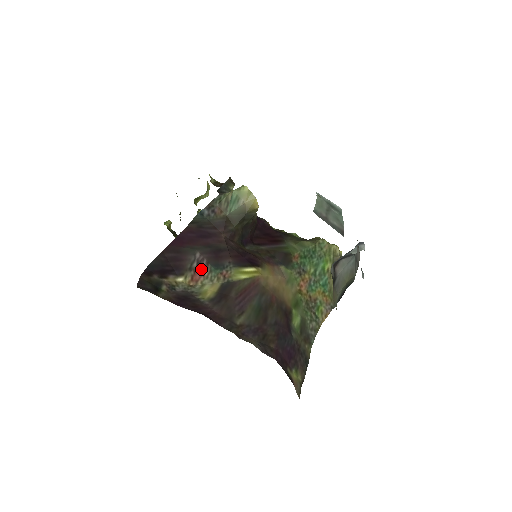
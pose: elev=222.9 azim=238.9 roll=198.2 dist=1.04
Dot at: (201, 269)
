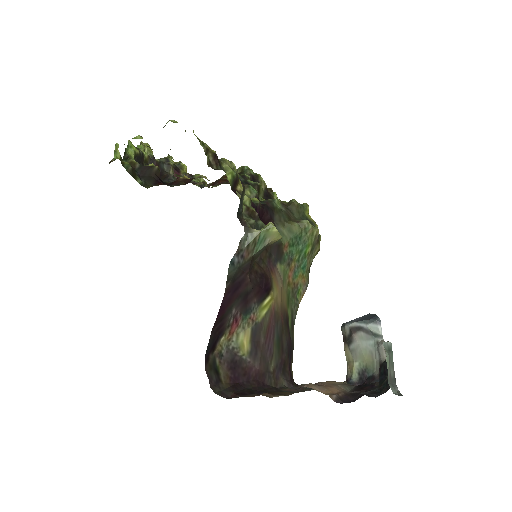
Dot at: (236, 322)
